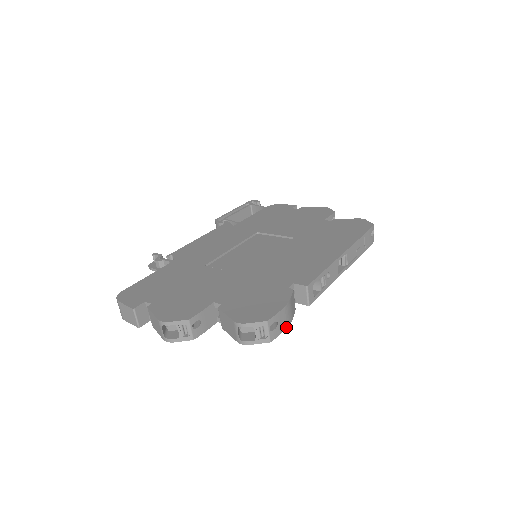
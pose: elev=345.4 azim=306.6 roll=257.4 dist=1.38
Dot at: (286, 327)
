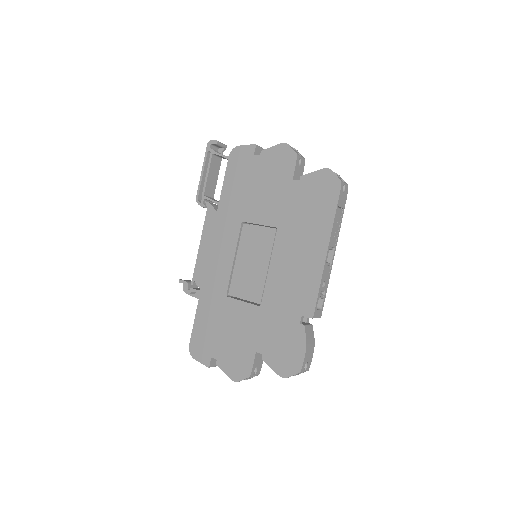
Dot at: (313, 351)
